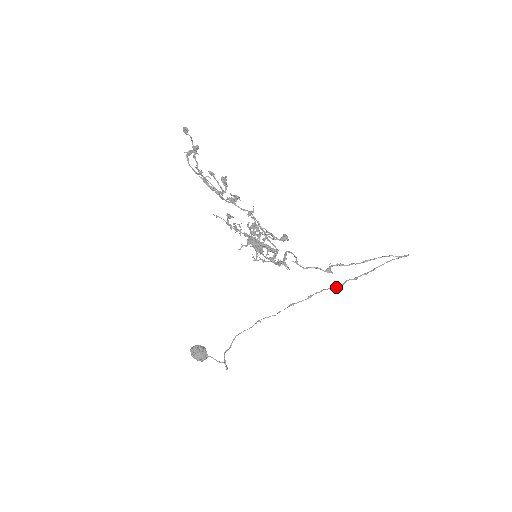
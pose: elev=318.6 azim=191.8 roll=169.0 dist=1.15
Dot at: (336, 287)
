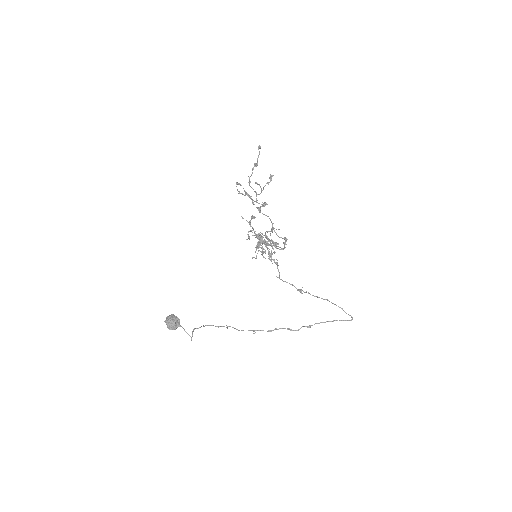
Dot at: (292, 330)
